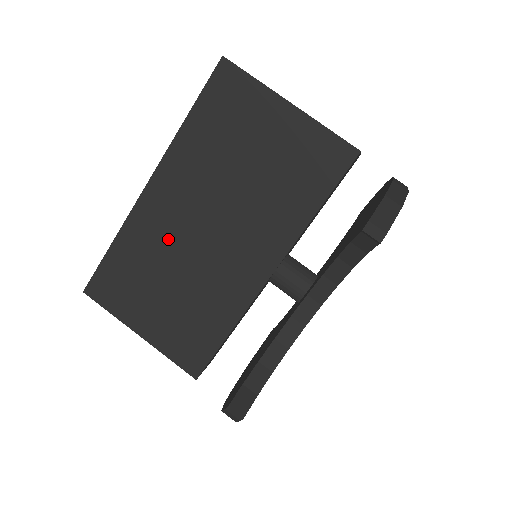
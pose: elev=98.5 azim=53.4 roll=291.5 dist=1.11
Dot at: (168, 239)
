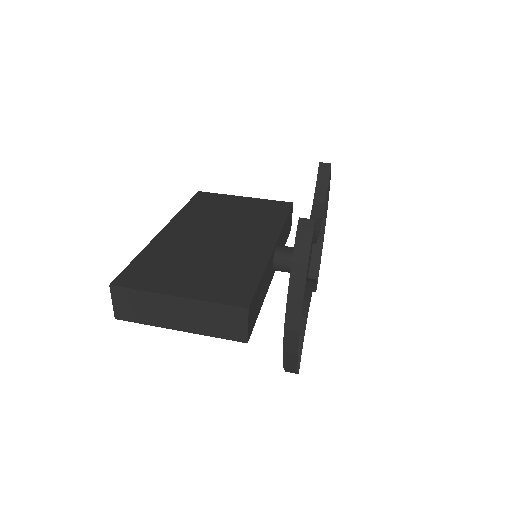
Dot at: (188, 245)
